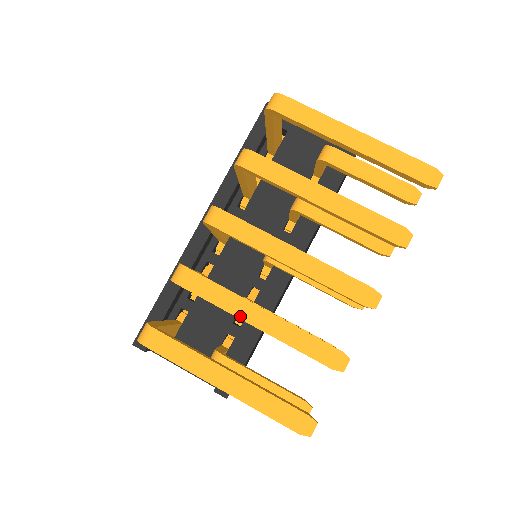
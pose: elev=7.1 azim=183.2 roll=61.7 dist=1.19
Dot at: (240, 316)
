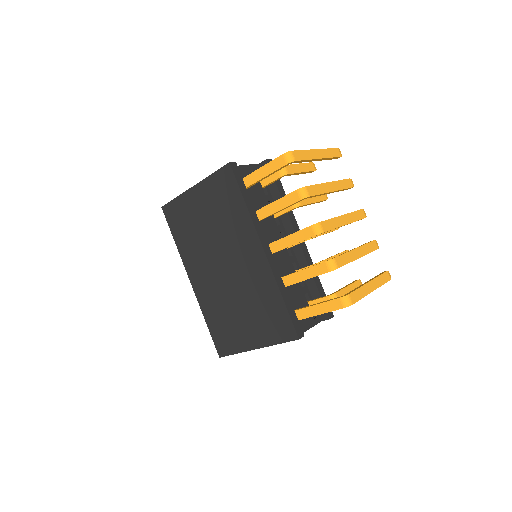
Dot at: (356, 258)
